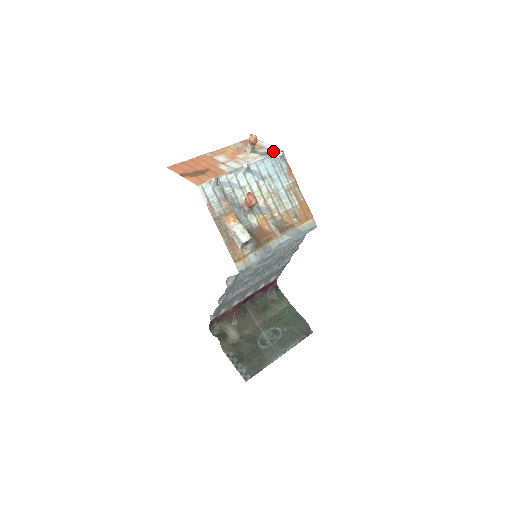
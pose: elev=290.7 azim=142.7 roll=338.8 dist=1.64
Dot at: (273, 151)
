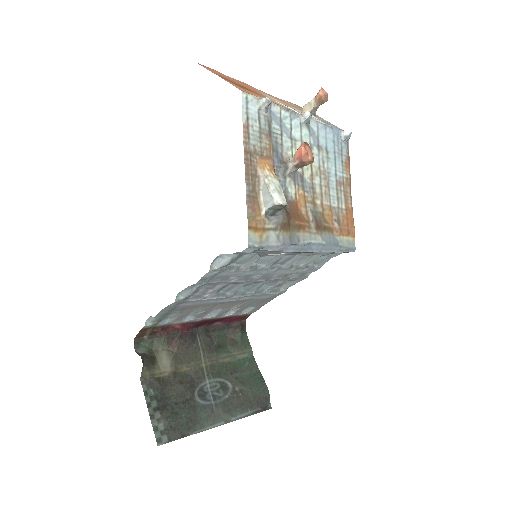
Dot at: (337, 127)
